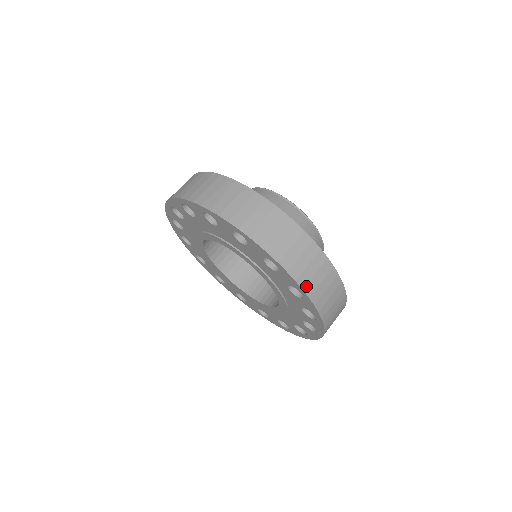
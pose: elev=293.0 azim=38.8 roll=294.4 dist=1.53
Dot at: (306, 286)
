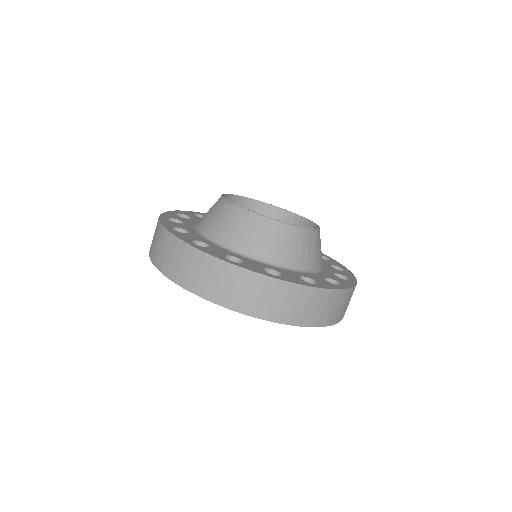
Dot at: (254, 312)
